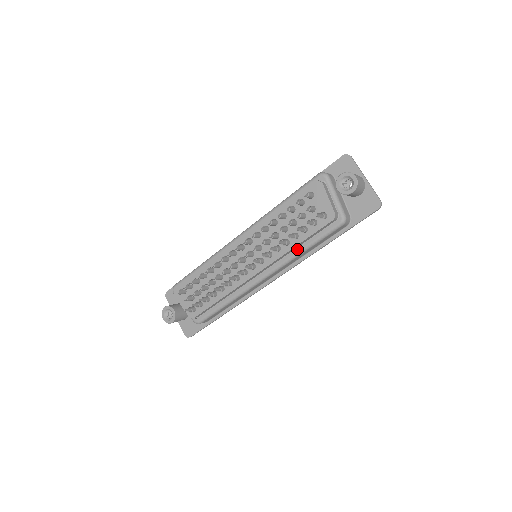
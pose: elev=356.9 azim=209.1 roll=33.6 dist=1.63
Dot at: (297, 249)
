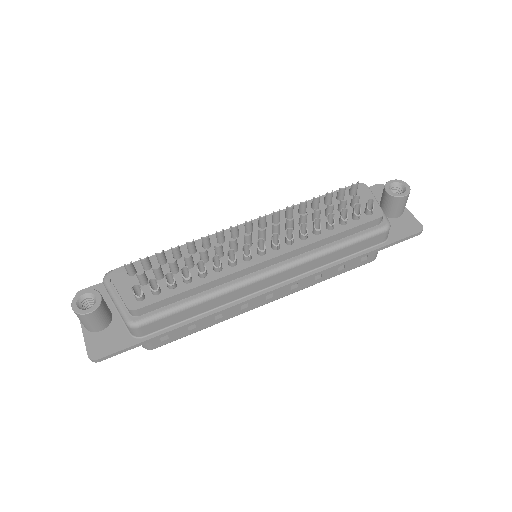
Dot at: (326, 245)
